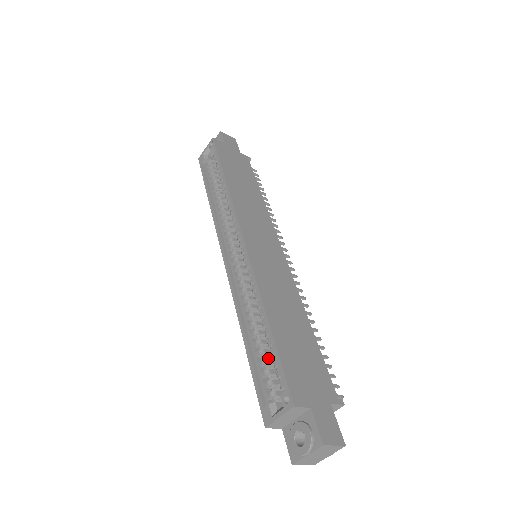
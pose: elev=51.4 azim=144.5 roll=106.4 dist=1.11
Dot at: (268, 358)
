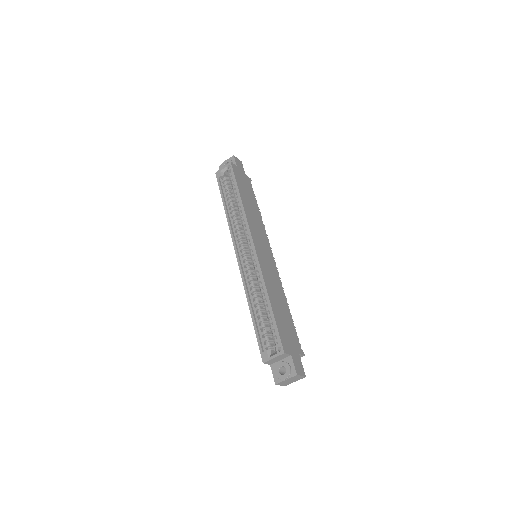
Dot at: (266, 324)
